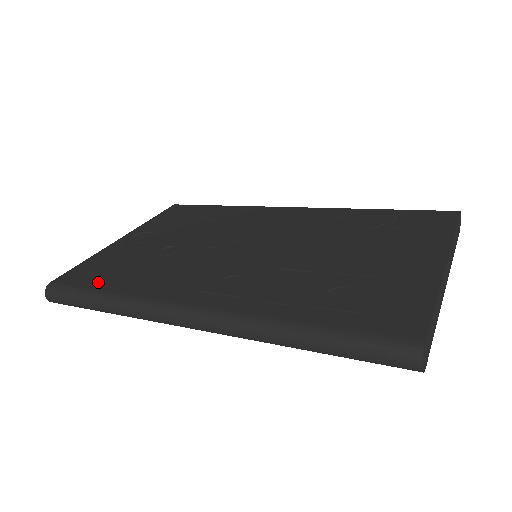
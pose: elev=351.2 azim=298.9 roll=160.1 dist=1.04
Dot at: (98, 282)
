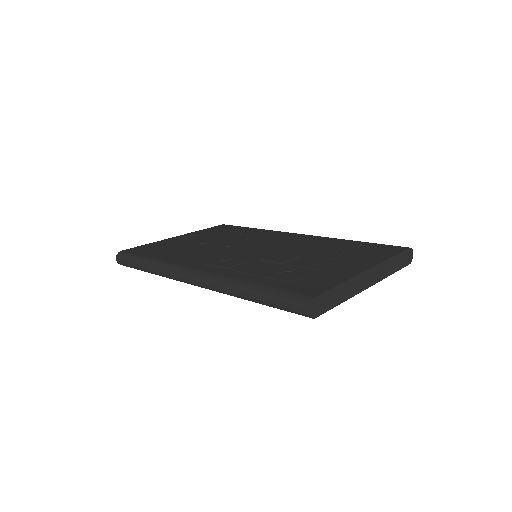
Dot at: (149, 254)
